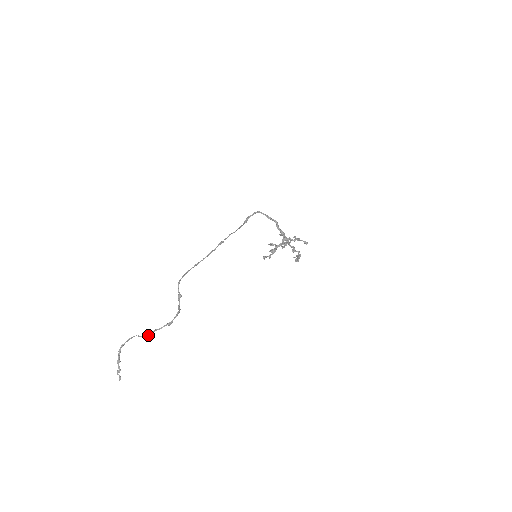
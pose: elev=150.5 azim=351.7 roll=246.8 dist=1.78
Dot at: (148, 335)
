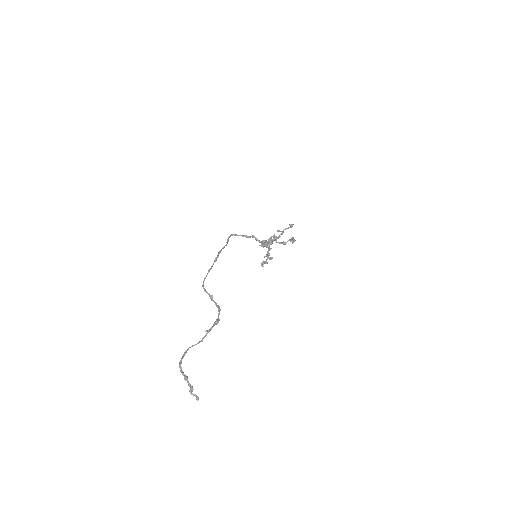
Dot at: (202, 341)
